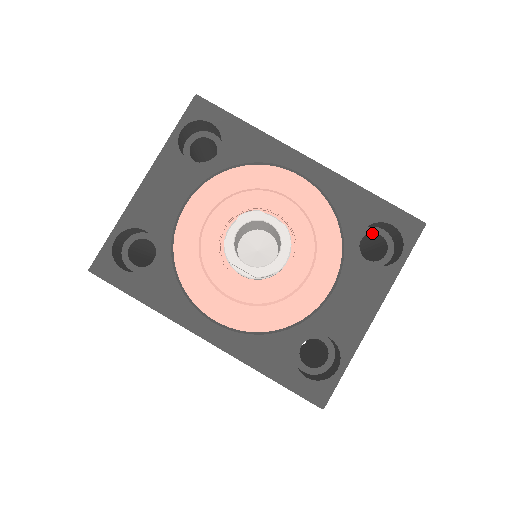
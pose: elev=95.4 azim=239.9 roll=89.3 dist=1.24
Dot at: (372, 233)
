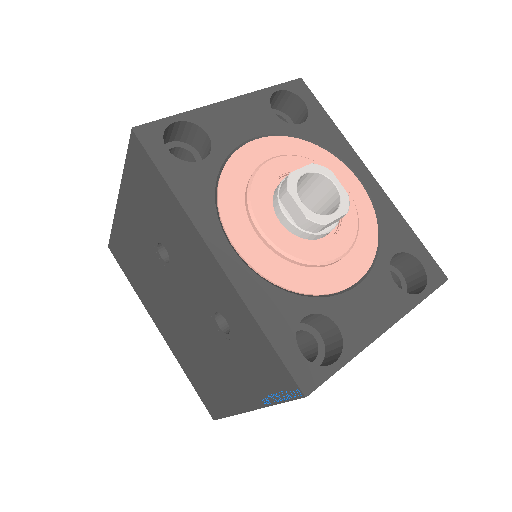
Dot at: (391, 272)
